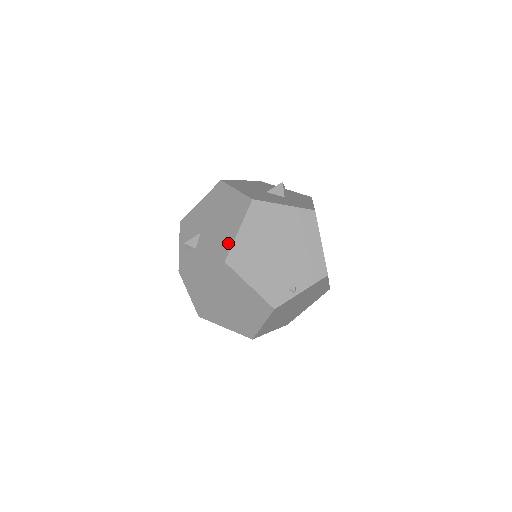
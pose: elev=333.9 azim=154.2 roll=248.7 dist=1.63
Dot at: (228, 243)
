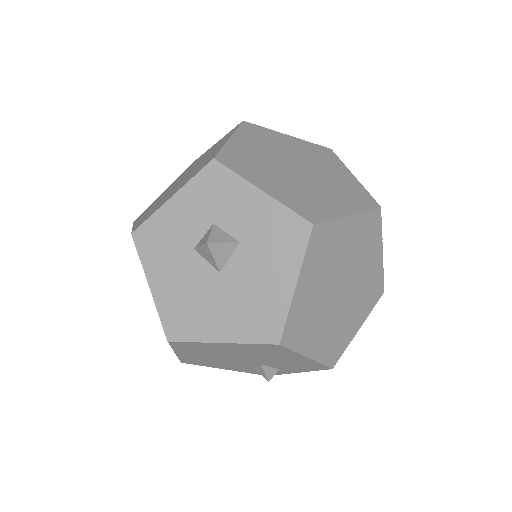
Dot at: occluded
